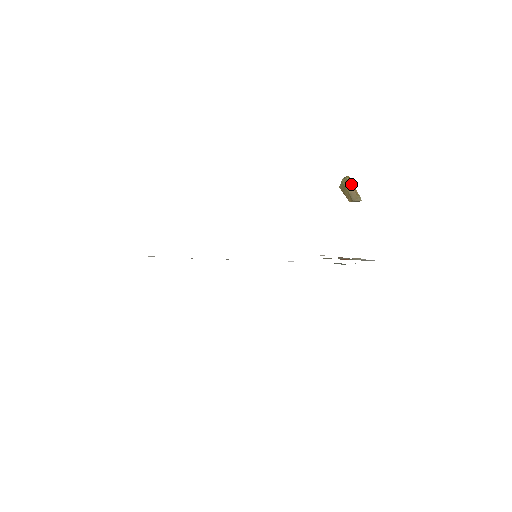
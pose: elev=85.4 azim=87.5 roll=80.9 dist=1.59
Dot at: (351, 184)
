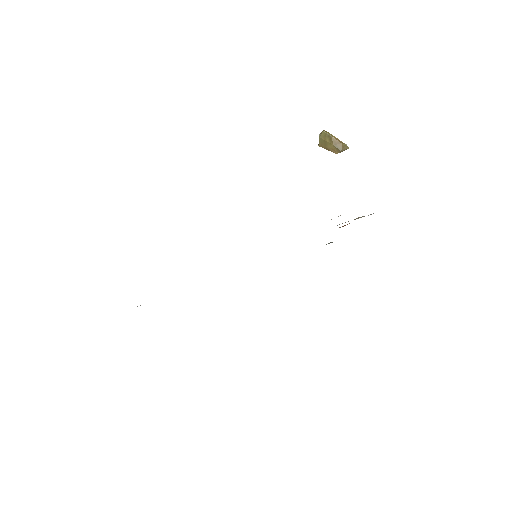
Dot at: (331, 135)
